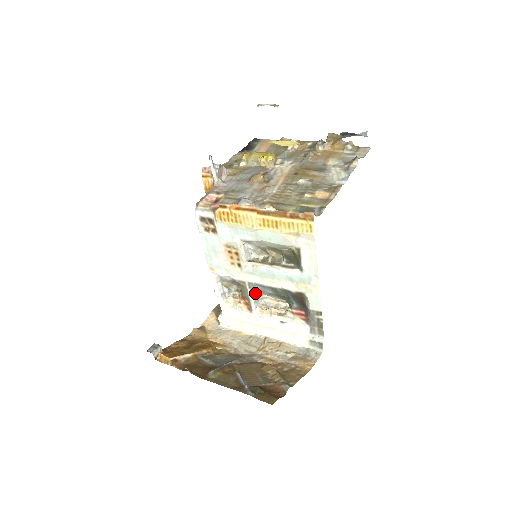
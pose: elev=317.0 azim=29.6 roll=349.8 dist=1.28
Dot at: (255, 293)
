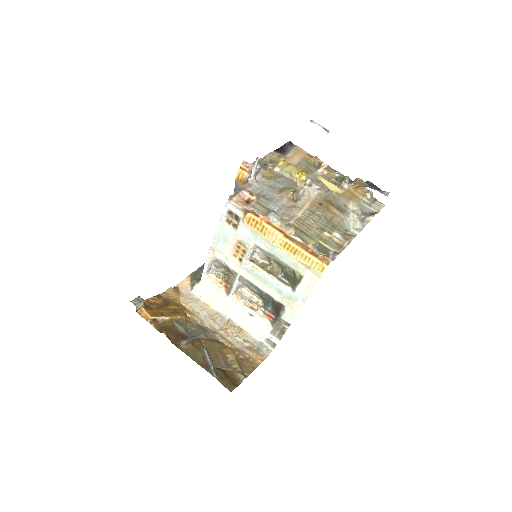
Dot at: (240, 284)
